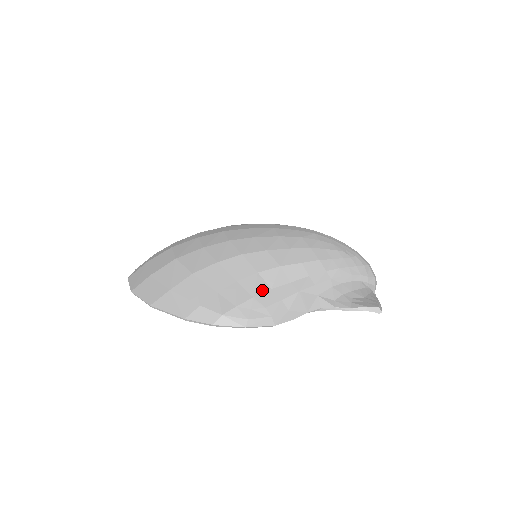
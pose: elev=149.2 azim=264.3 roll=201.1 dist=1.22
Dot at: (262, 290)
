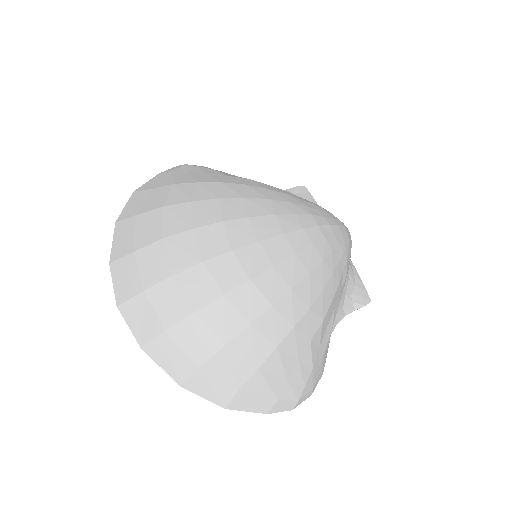
Dot at: (316, 355)
